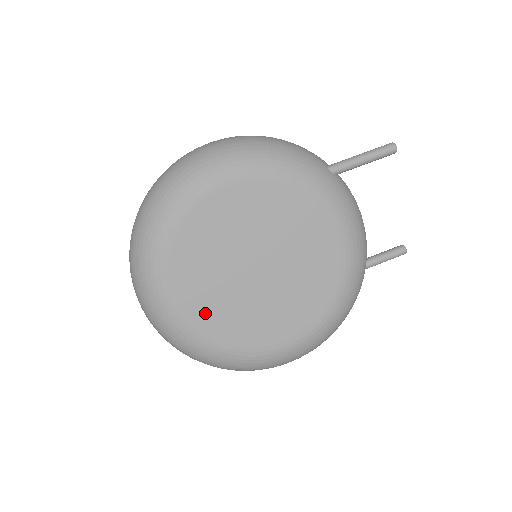
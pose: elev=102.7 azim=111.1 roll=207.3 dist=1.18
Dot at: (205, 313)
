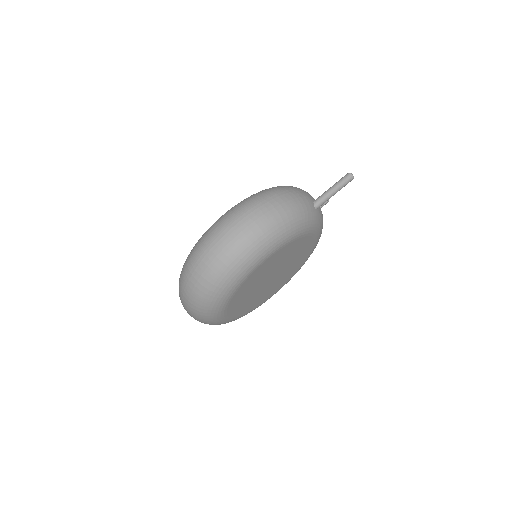
Dot at: (240, 310)
